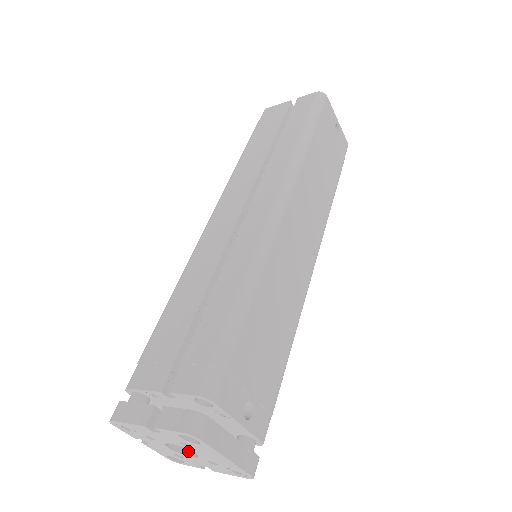
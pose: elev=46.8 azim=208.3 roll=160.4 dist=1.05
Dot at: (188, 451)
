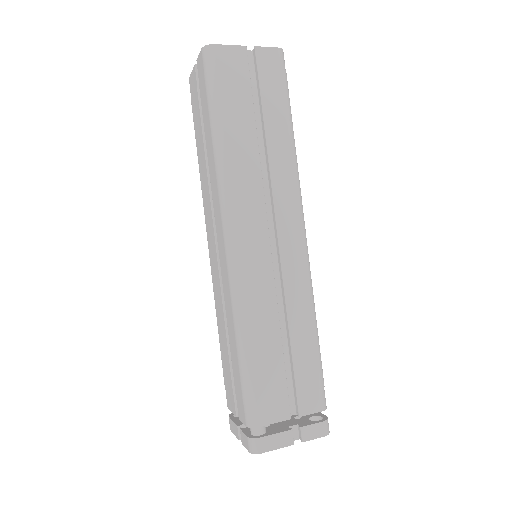
Dot at: occluded
